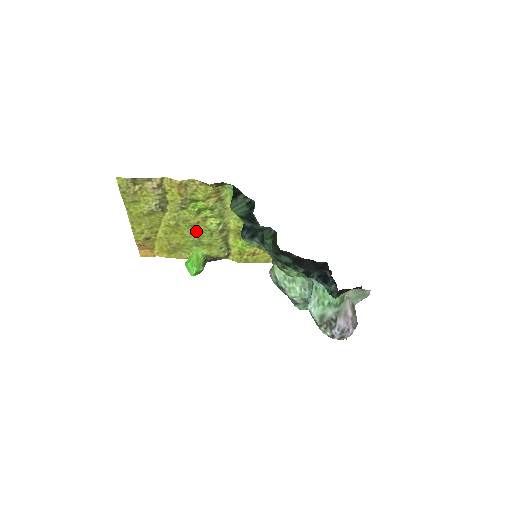
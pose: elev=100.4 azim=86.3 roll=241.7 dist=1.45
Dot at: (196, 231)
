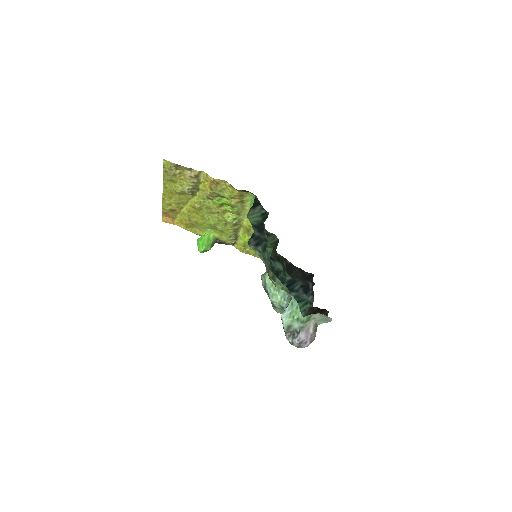
Dot at: (214, 218)
